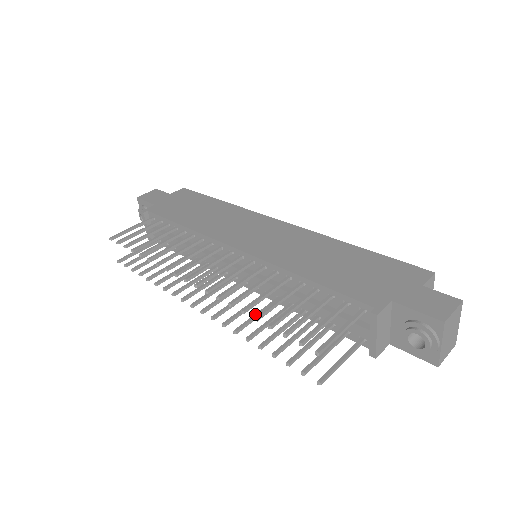
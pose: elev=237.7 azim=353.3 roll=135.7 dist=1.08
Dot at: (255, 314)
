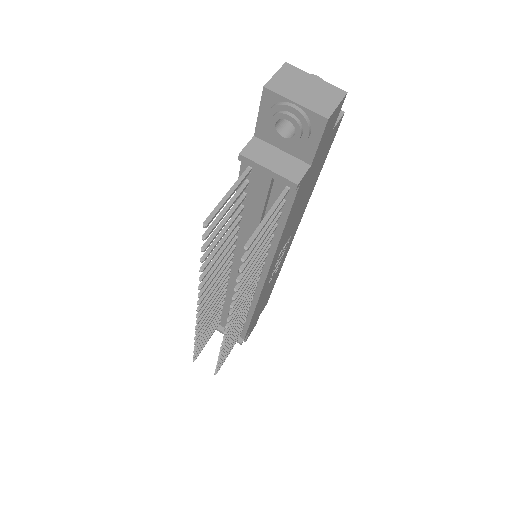
Dot at: occluded
